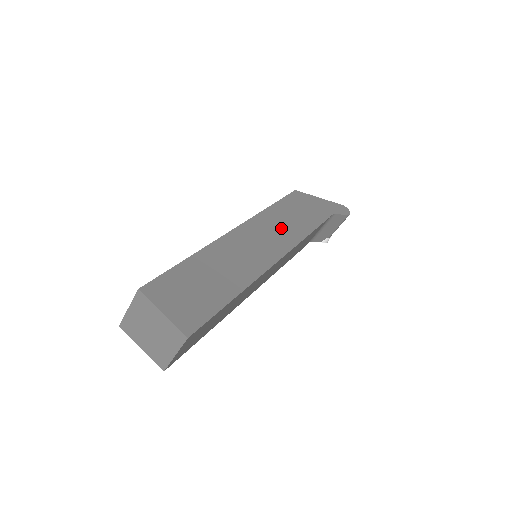
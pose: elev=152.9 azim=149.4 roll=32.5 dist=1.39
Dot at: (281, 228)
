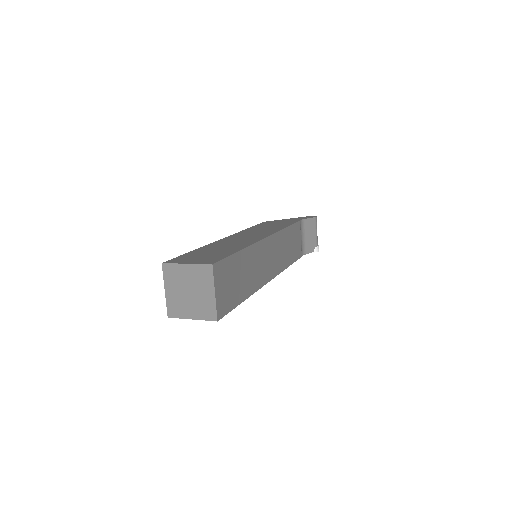
Dot at: (262, 230)
